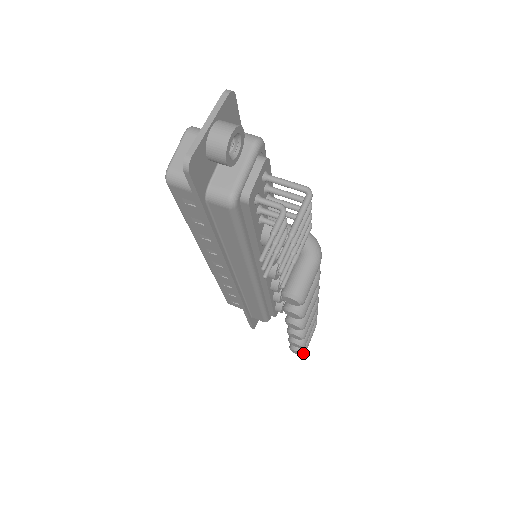
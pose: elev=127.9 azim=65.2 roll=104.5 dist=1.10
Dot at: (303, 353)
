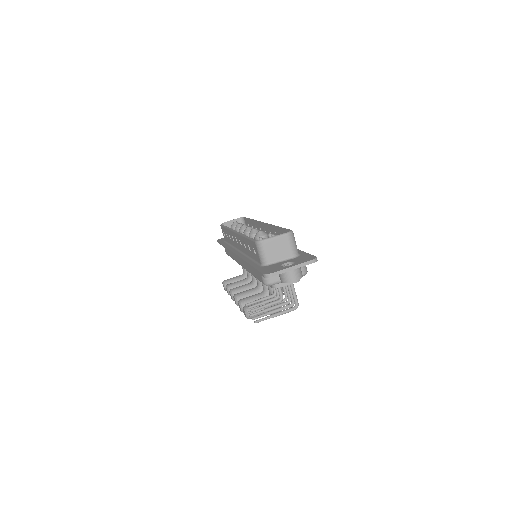
Dot at: occluded
